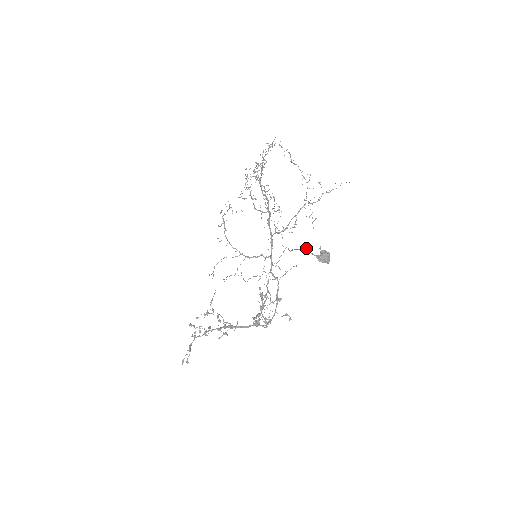
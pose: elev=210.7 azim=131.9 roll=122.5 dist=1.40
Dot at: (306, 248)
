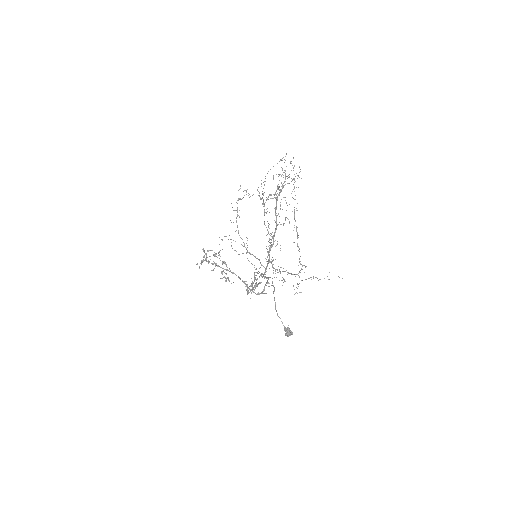
Dot at: (279, 317)
